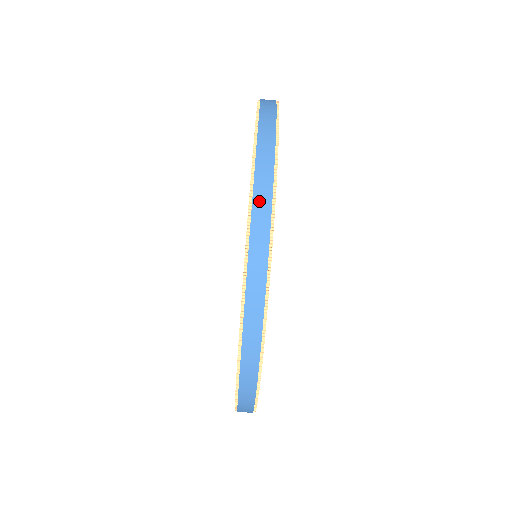
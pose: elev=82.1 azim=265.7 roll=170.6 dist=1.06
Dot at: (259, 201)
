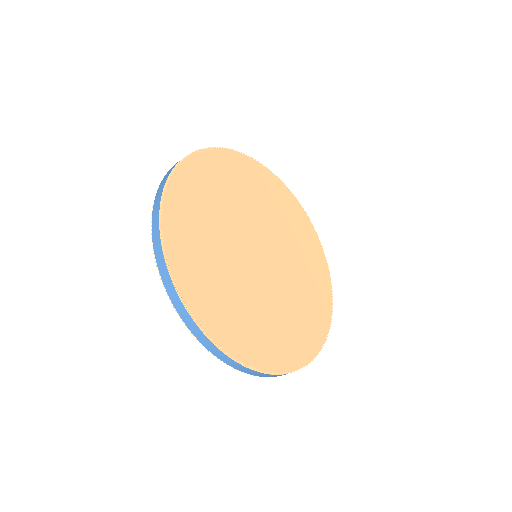
Dot at: occluded
